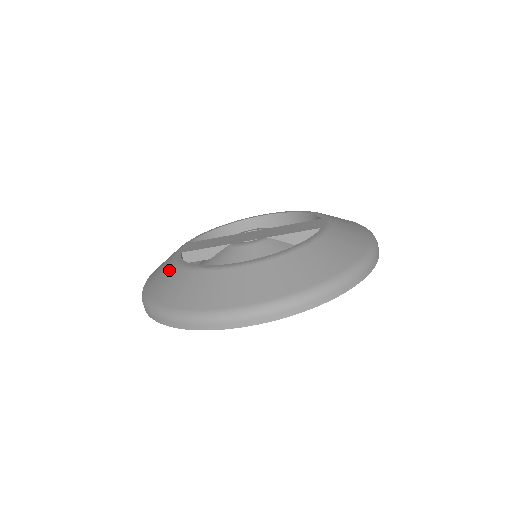
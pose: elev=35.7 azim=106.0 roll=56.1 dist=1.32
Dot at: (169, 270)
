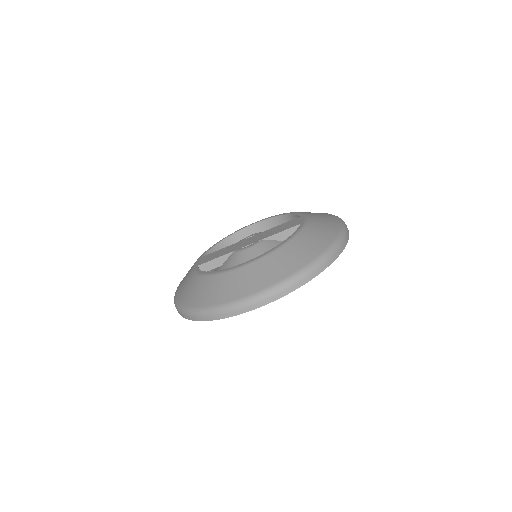
Dot at: (192, 280)
